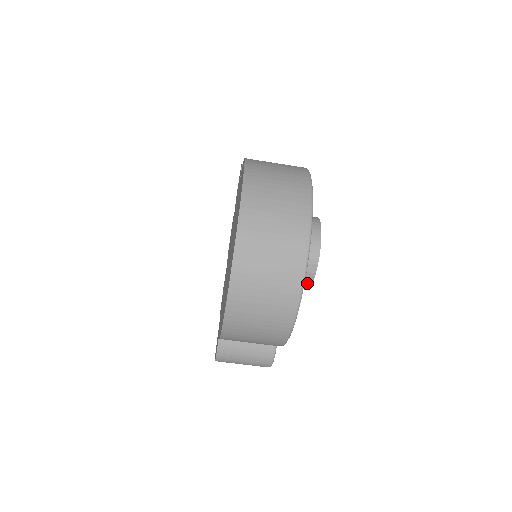
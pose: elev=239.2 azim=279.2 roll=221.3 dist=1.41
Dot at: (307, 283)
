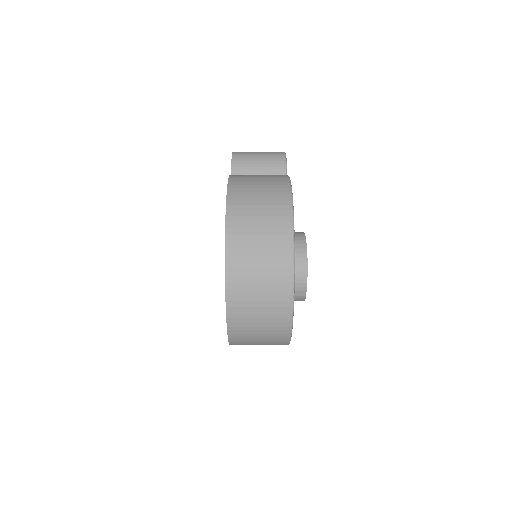
Dot at: occluded
